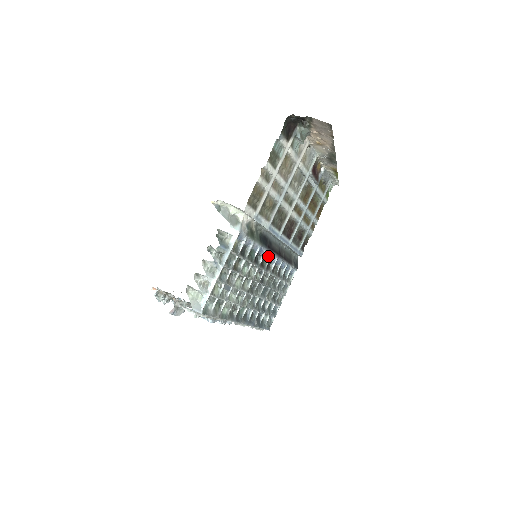
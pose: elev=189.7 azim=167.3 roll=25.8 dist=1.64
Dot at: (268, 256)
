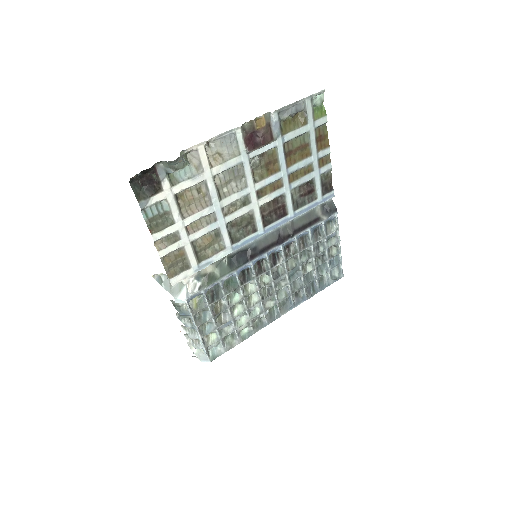
Dot at: (263, 258)
